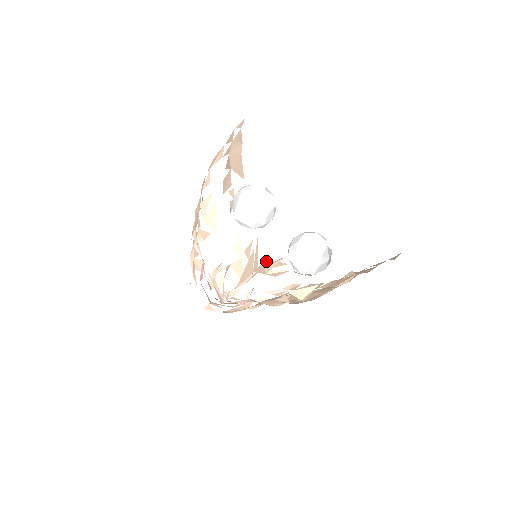
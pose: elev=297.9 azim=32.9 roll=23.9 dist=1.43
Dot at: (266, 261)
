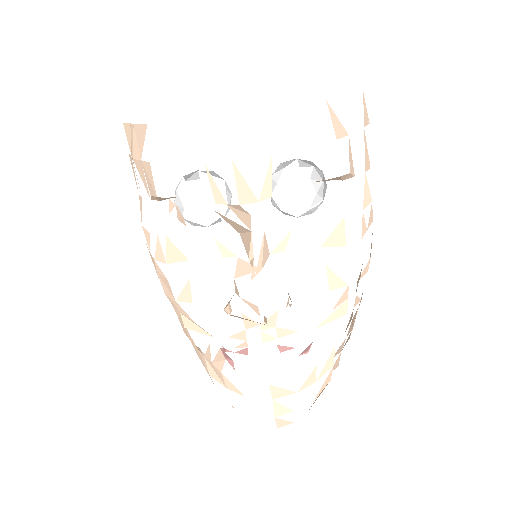
Dot at: occluded
